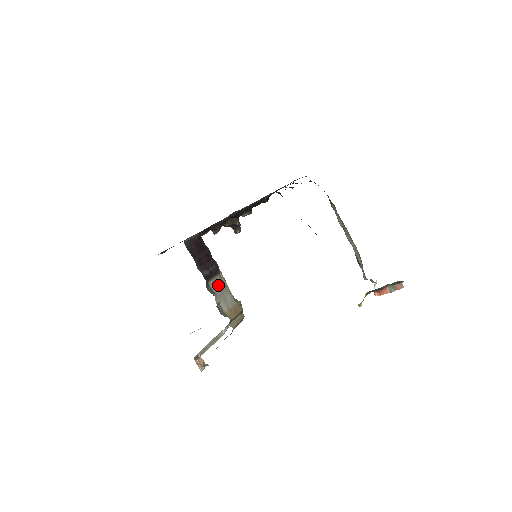
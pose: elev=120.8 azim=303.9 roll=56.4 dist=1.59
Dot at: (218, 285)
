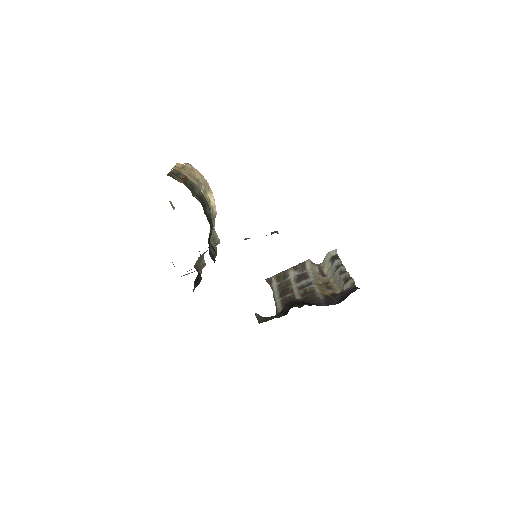
Dot at: occluded
